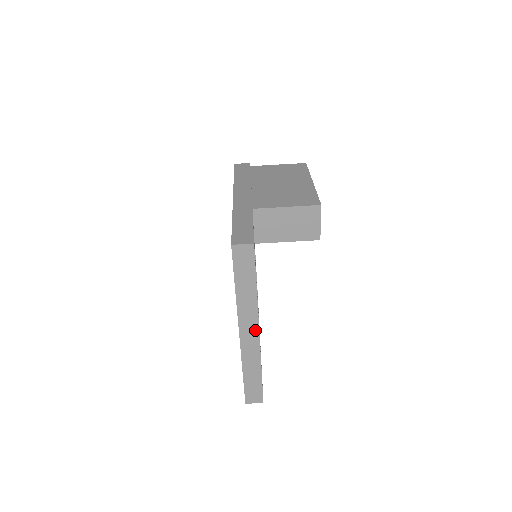
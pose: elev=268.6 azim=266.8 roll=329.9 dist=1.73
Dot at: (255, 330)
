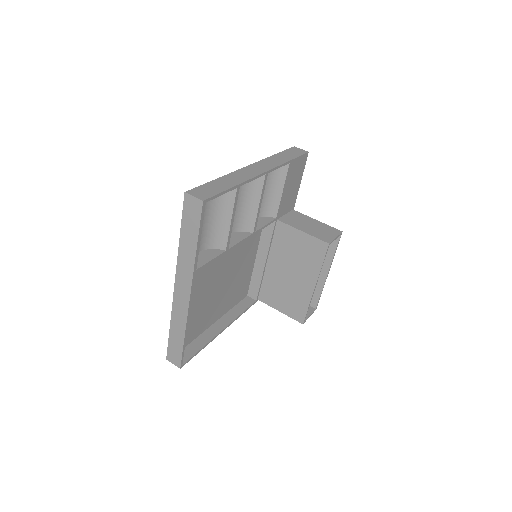
Dot at: (264, 170)
